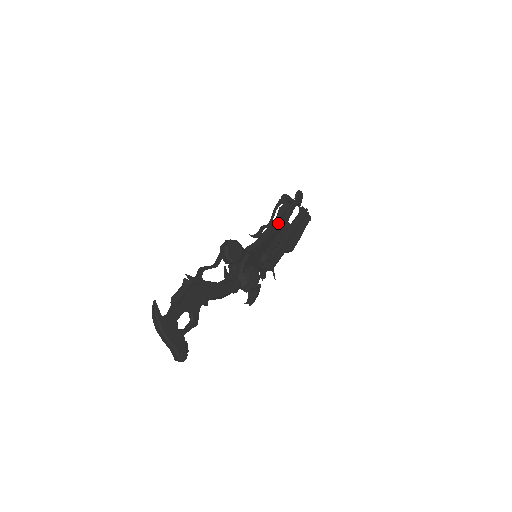
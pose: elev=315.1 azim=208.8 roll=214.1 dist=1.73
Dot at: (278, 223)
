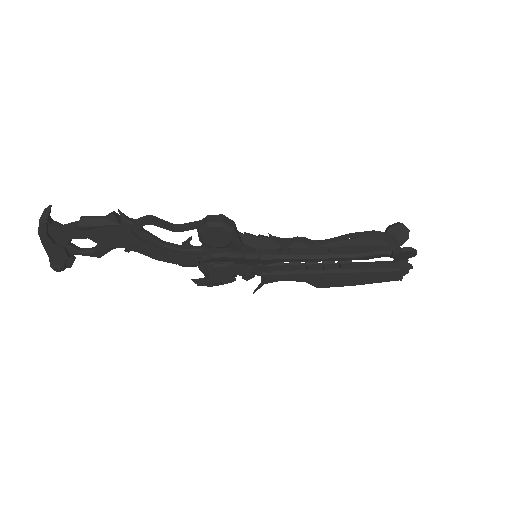
Dot at: occluded
